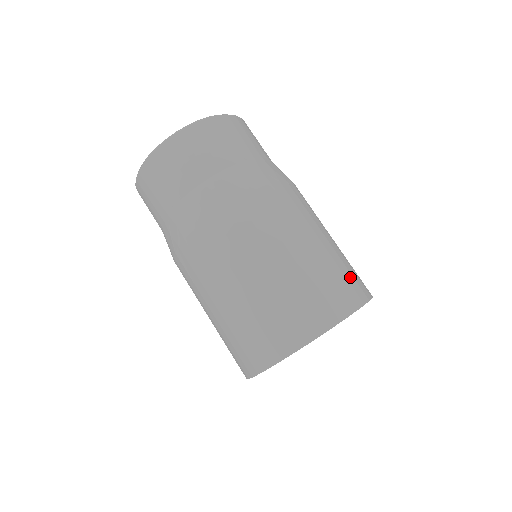
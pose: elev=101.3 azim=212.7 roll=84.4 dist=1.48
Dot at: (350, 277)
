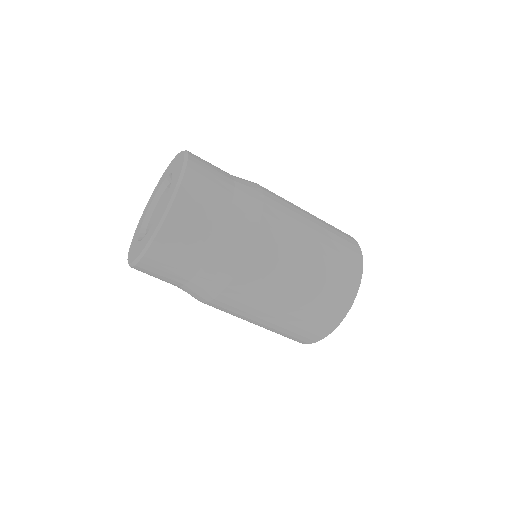
Dot at: (341, 235)
